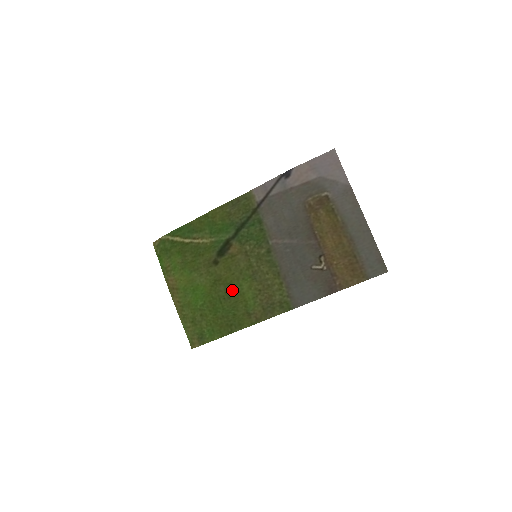
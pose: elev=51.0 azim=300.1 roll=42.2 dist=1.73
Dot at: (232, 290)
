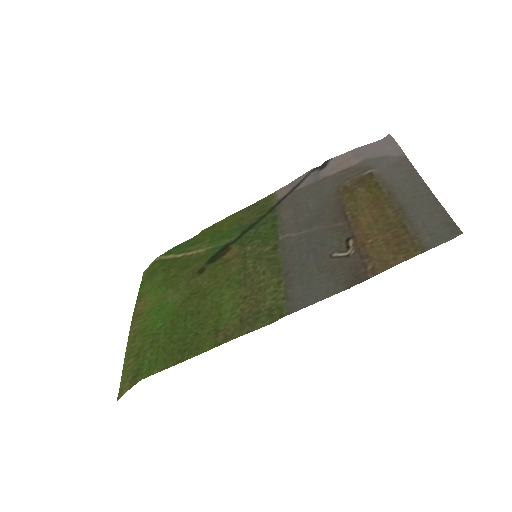
Dot at: (207, 302)
